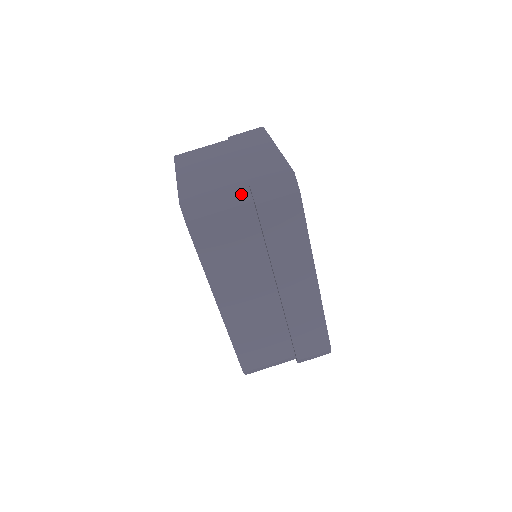
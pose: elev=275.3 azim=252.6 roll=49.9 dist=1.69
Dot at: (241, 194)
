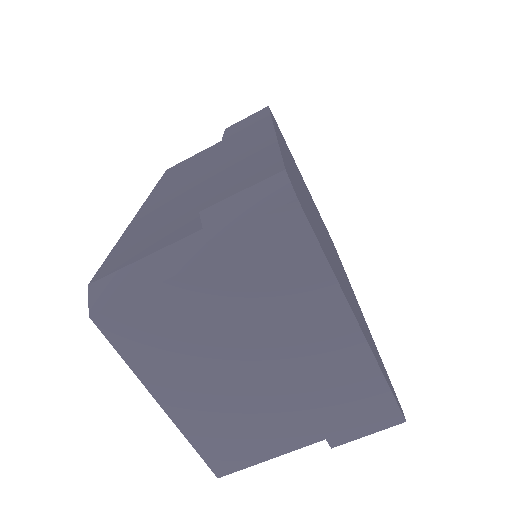
Dot at: occluded
